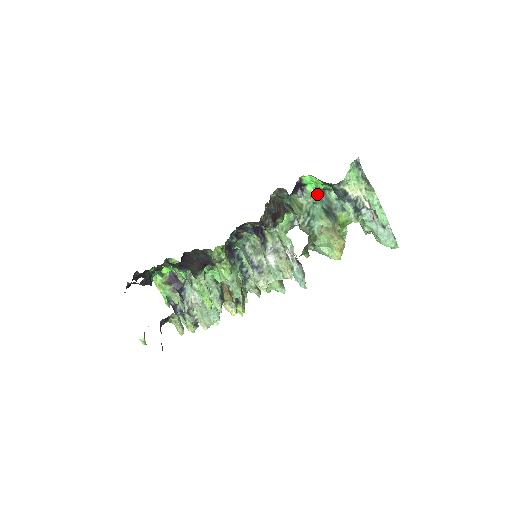
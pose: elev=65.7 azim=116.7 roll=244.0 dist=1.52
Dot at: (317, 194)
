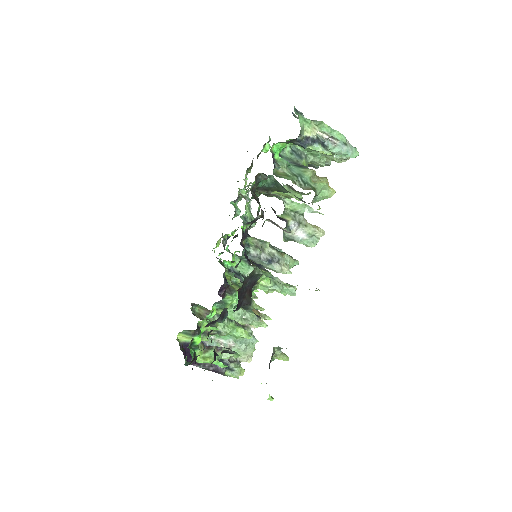
Dot at: (281, 159)
